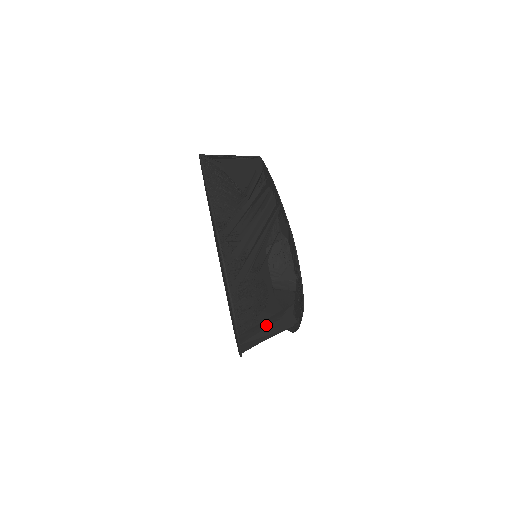
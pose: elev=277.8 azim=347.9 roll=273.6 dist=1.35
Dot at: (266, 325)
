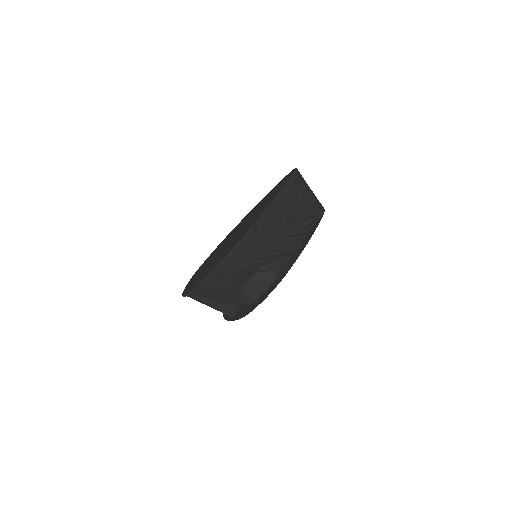
Dot at: (214, 299)
